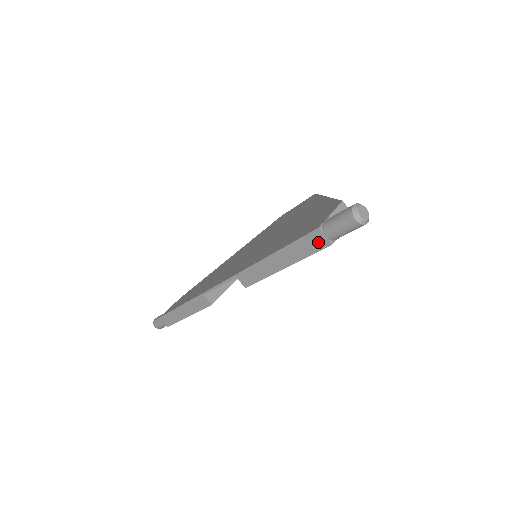
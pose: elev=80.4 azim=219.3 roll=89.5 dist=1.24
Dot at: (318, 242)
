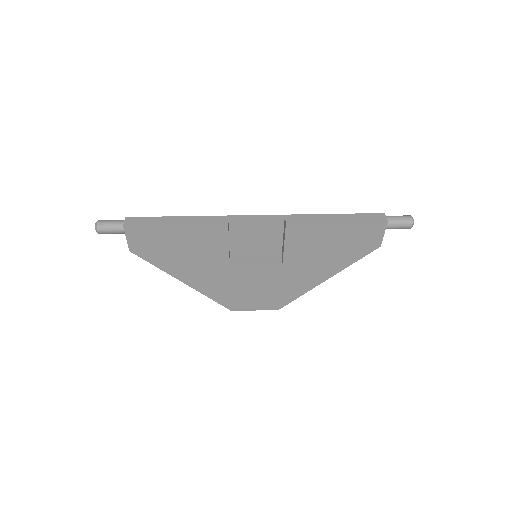
Dot at: (379, 218)
